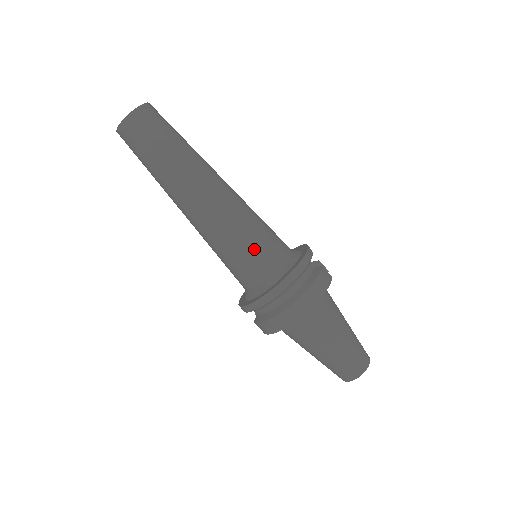
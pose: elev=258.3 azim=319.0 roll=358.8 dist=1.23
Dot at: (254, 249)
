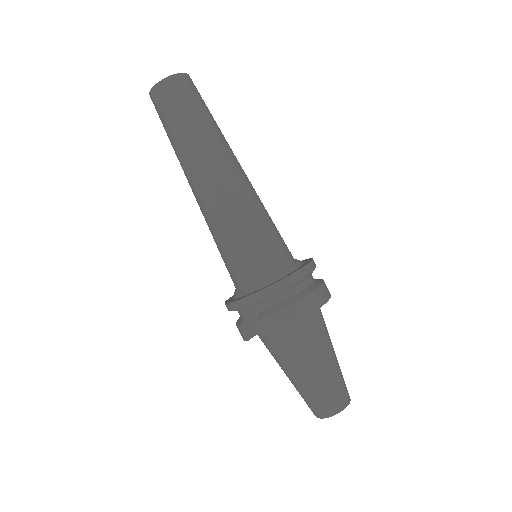
Dot at: (275, 234)
